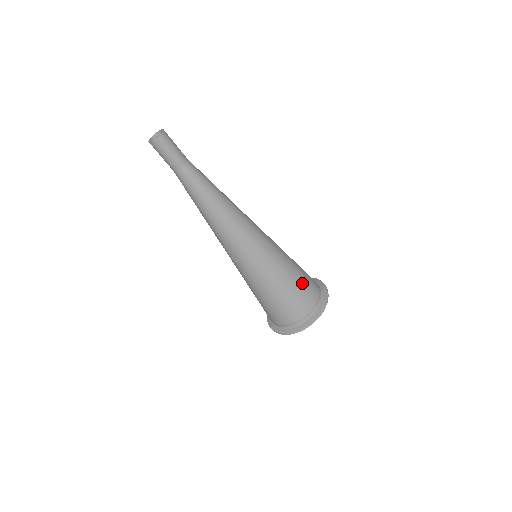
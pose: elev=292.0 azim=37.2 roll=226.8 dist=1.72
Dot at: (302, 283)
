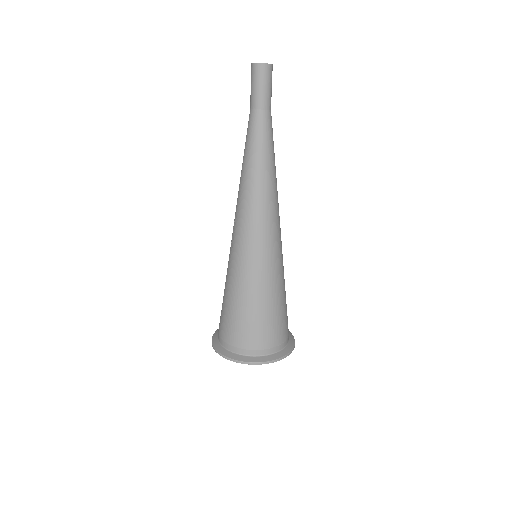
Dot at: (266, 319)
